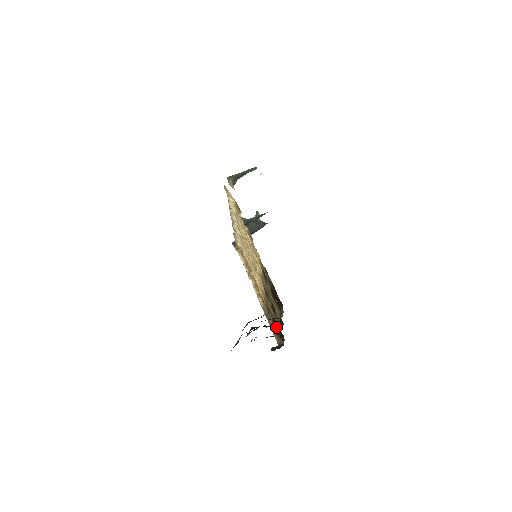
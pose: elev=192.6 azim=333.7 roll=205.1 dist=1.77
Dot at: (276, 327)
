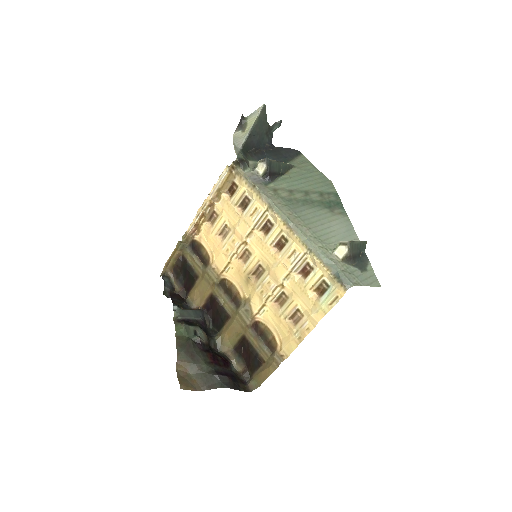
Dot at: (184, 270)
